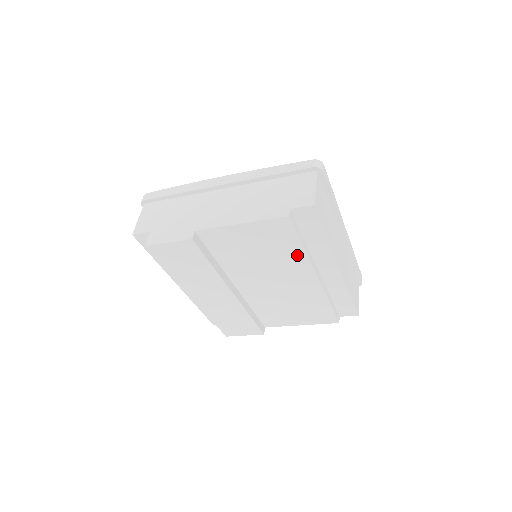
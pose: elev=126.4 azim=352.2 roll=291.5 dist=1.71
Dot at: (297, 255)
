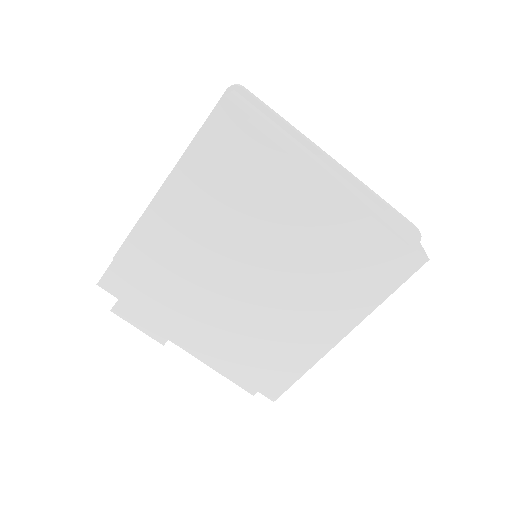
Dot at: (348, 289)
